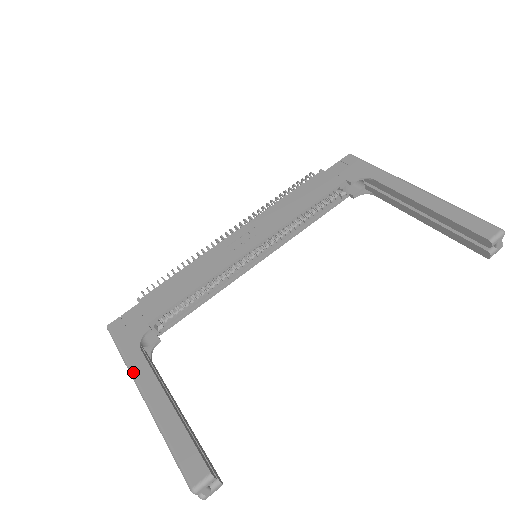
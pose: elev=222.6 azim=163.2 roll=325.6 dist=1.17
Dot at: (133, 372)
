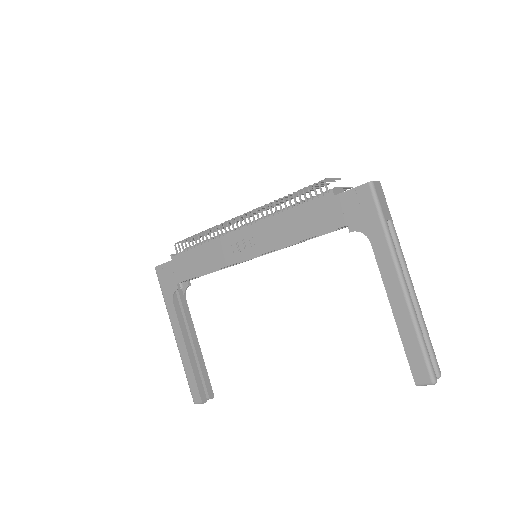
Dot at: (169, 316)
